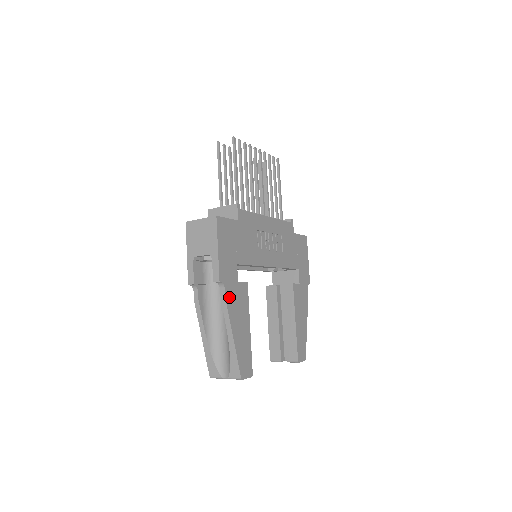
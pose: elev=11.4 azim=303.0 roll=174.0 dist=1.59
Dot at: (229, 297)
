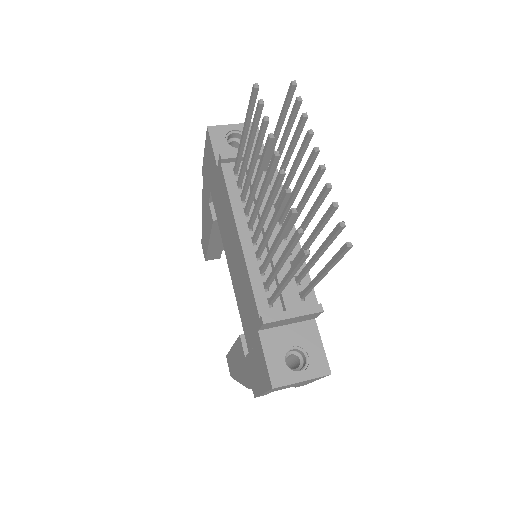
Dot at: occluded
